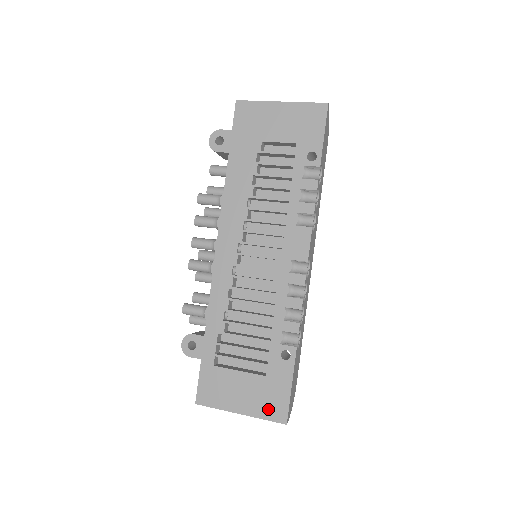
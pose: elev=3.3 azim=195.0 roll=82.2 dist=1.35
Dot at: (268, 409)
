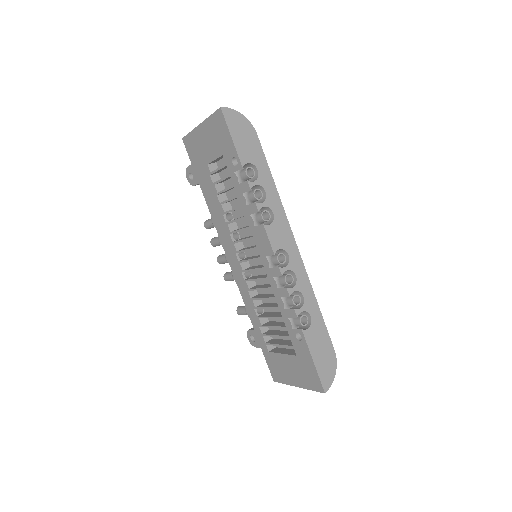
Dot at: (309, 382)
